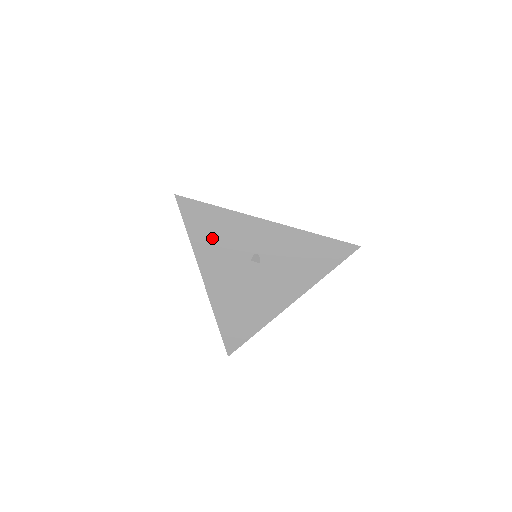
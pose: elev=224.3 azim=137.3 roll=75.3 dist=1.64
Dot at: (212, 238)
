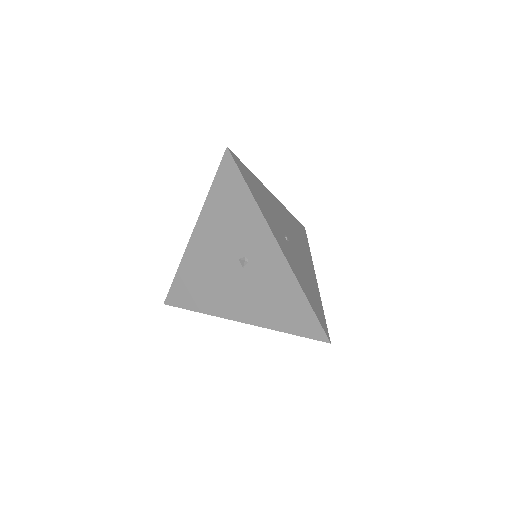
Dot at: (225, 211)
